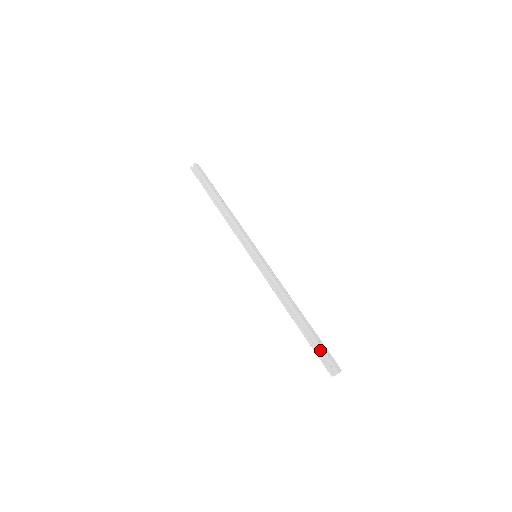
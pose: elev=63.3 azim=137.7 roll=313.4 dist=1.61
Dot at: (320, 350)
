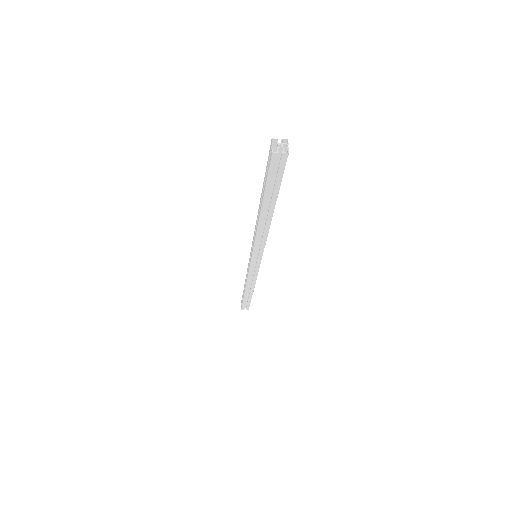
Dot at: (248, 304)
